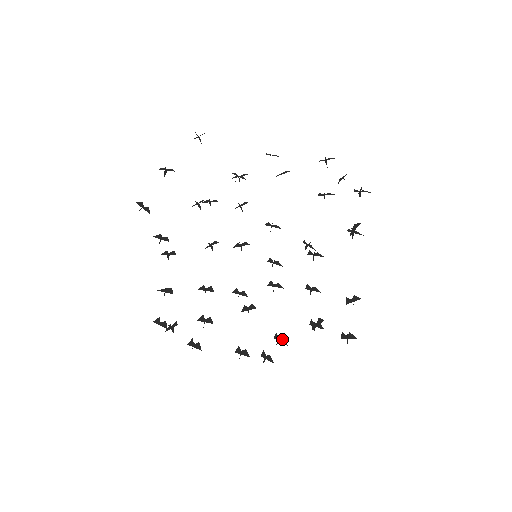
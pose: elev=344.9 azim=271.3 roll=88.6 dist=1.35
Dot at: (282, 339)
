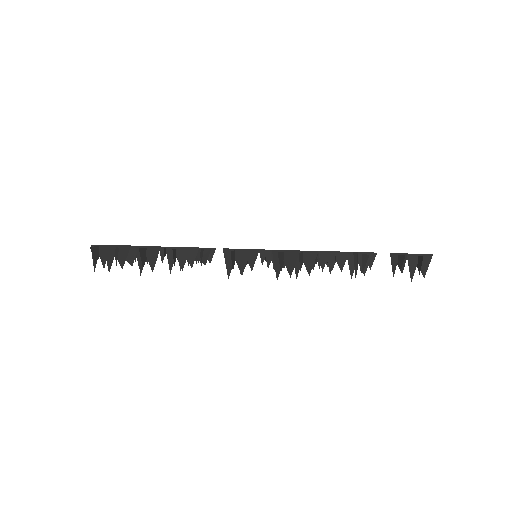
Dot at: (308, 264)
